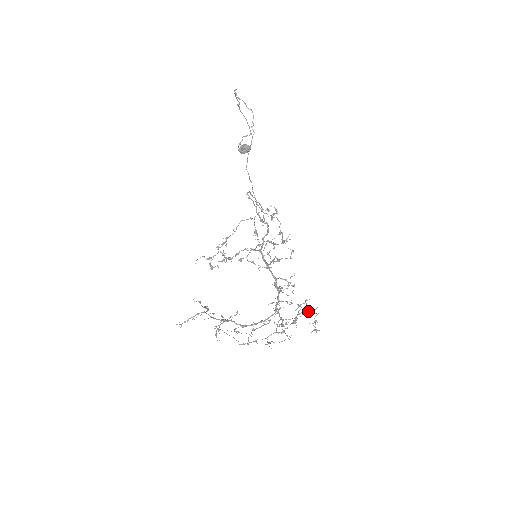
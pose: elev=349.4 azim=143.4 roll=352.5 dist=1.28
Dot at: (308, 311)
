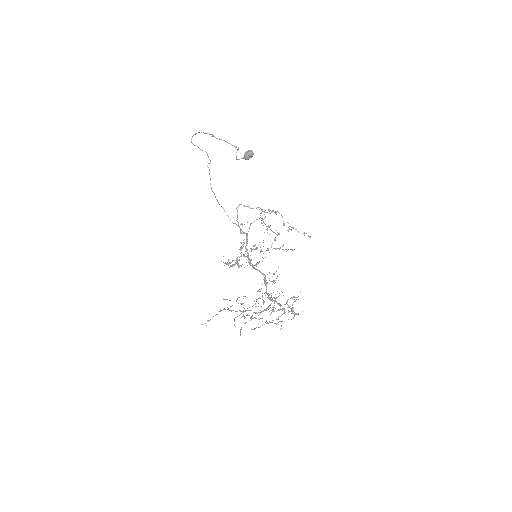
Dot at: (294, 297)
